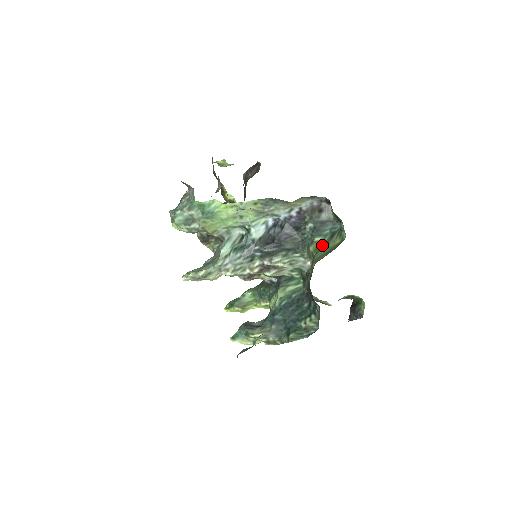
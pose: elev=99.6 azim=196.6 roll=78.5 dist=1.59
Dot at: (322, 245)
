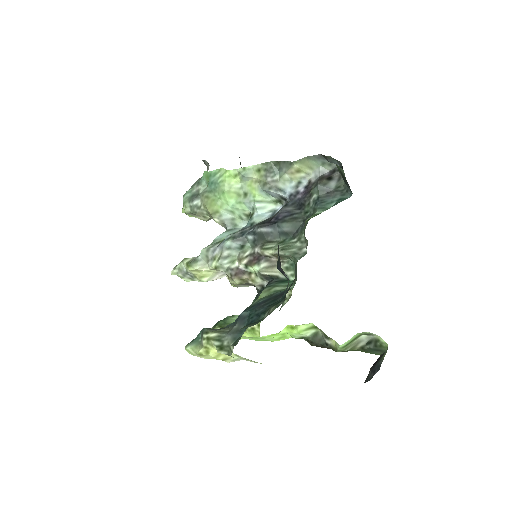
Dot at: occluded
